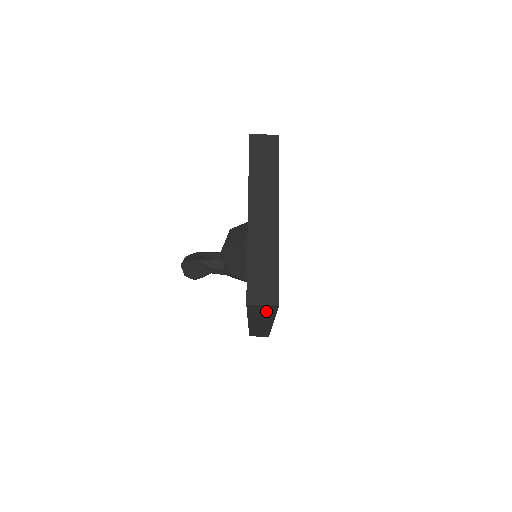
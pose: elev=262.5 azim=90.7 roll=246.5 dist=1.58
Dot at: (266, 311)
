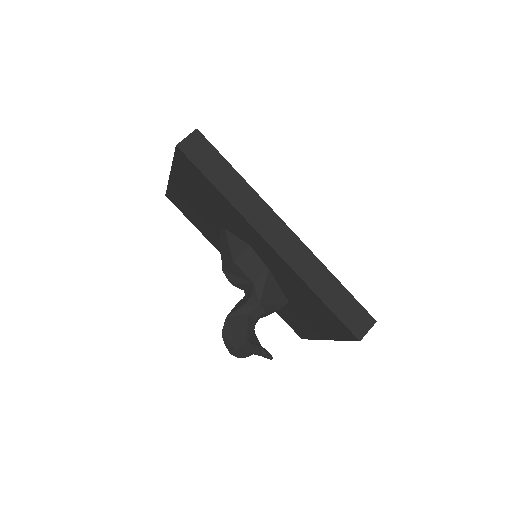
Dot at: (214, 161)
